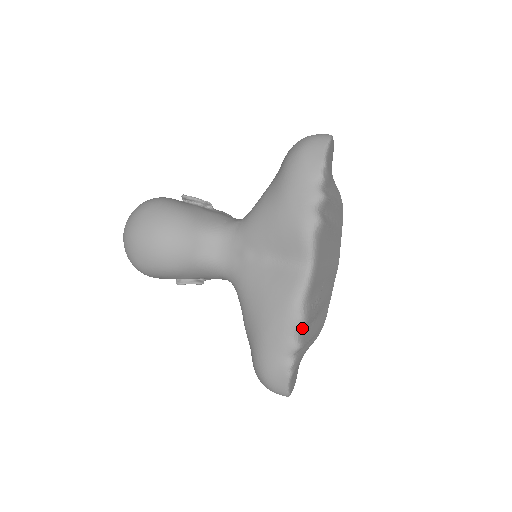
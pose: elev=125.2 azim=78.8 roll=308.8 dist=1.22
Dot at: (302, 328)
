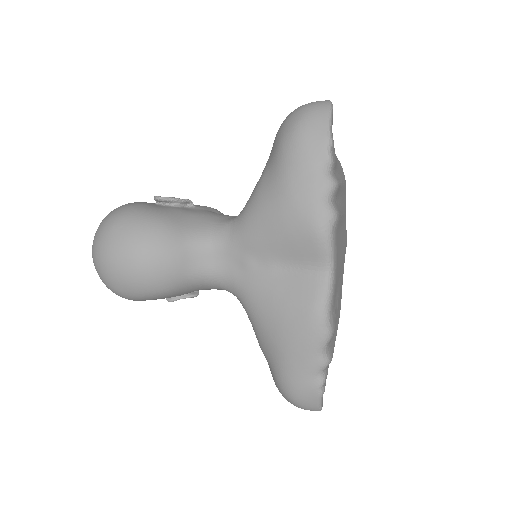
Dot at: (329, 341)
